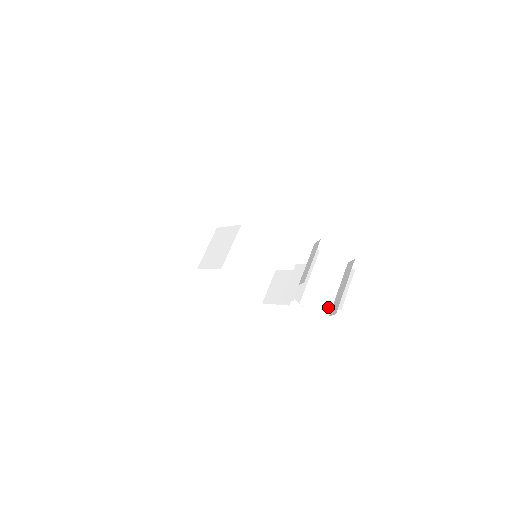
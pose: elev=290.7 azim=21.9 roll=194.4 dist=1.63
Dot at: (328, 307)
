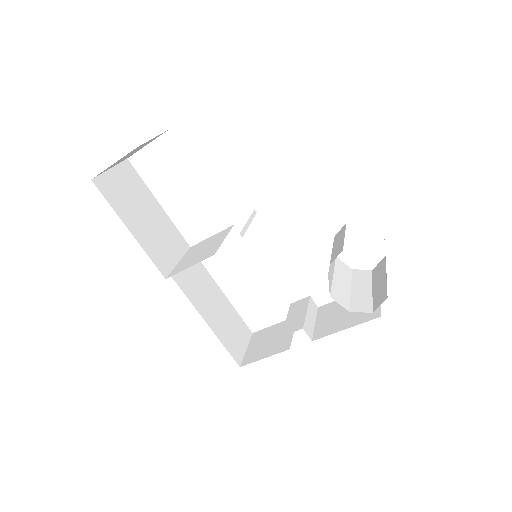
Dot at: (367, 305)
